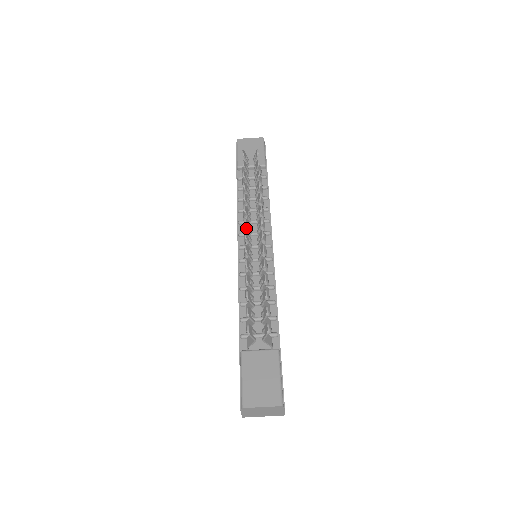
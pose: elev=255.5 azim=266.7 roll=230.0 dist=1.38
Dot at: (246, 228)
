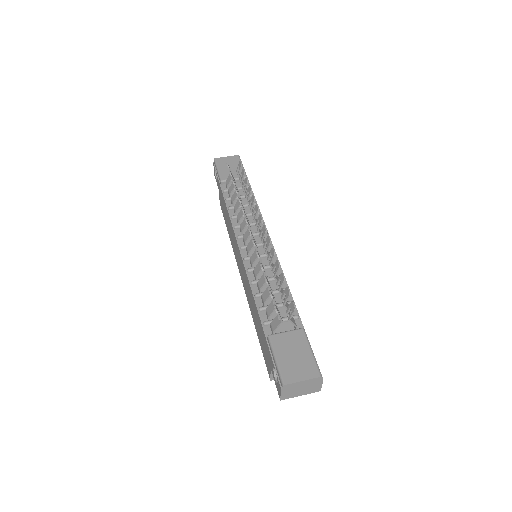
Dot at: occluded
